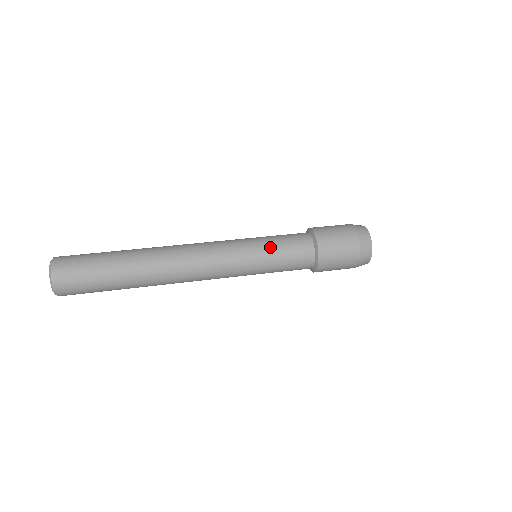
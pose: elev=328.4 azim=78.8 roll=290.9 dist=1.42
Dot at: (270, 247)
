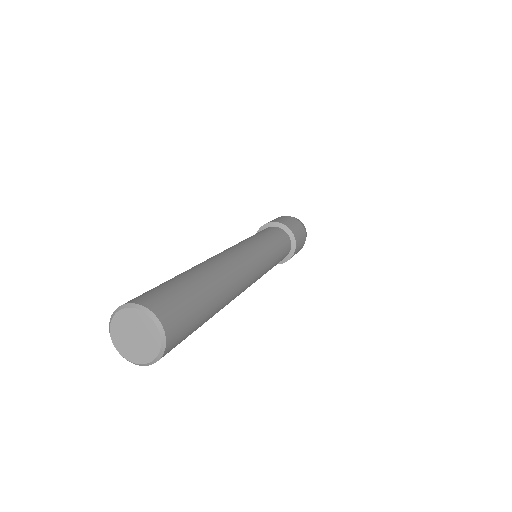
Dot at: (274, 241)
